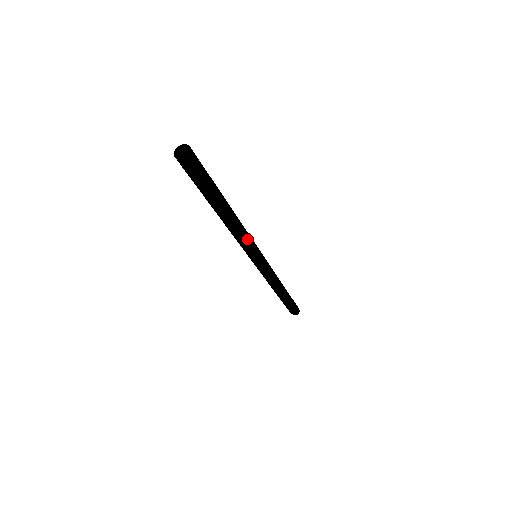
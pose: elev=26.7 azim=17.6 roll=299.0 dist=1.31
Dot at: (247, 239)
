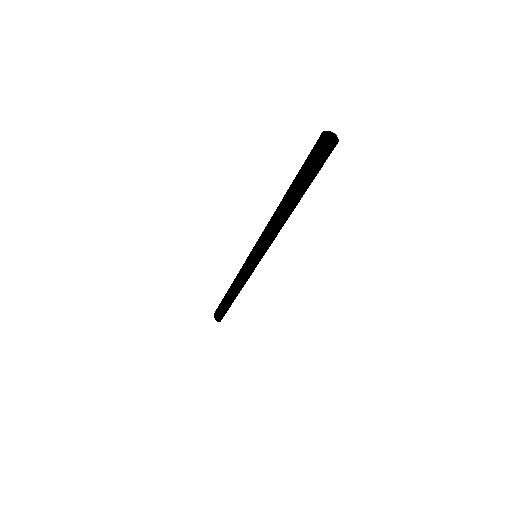
Dot at: (276, 236)
